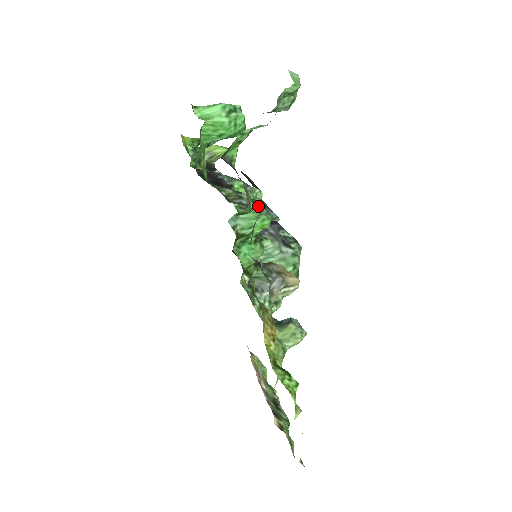
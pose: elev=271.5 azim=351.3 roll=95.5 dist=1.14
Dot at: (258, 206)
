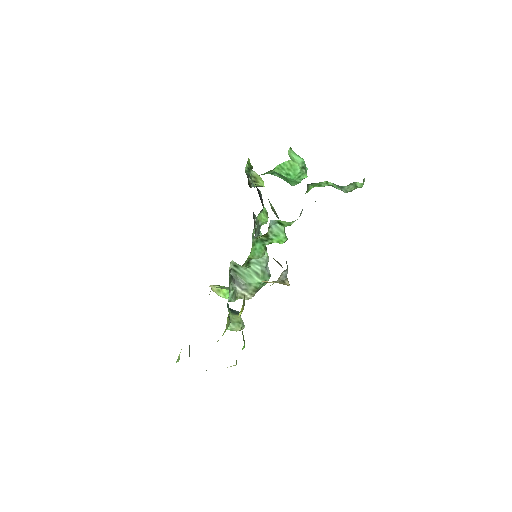
Dot at: occluded
